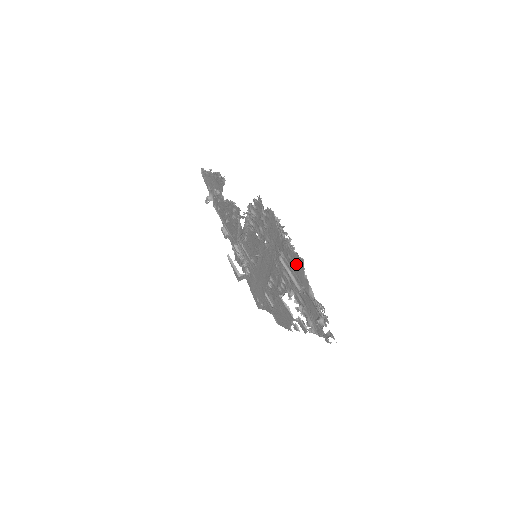
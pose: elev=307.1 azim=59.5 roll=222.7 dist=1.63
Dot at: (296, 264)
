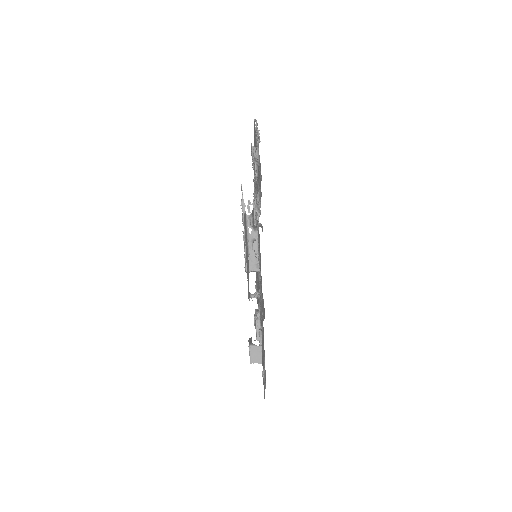
Dot at: occluded
